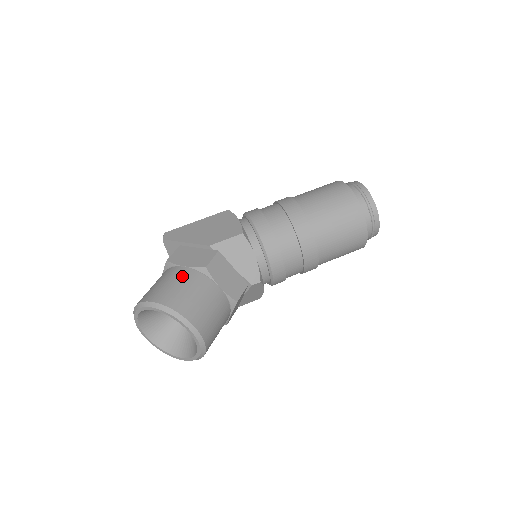
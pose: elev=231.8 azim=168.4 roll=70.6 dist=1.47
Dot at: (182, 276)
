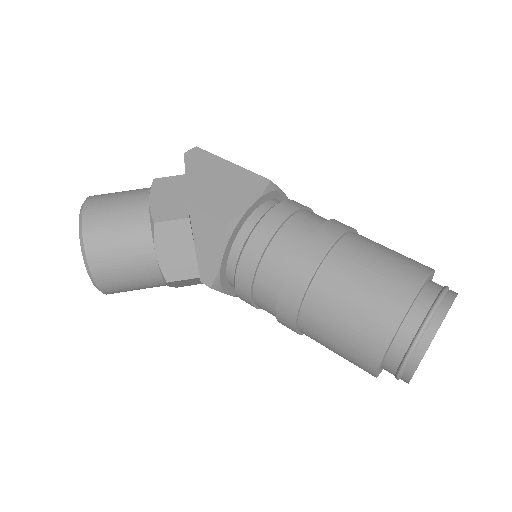
Dot at: (133, 209)
